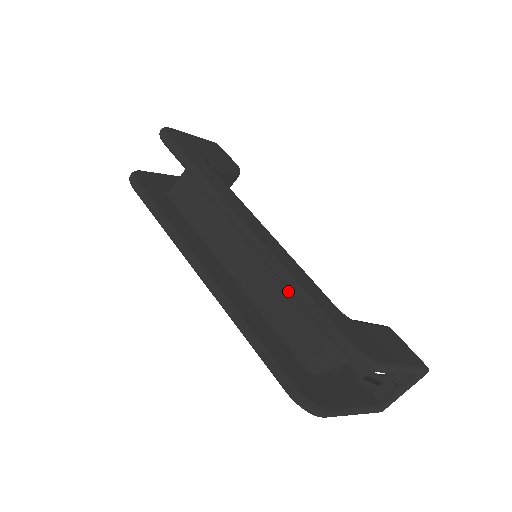
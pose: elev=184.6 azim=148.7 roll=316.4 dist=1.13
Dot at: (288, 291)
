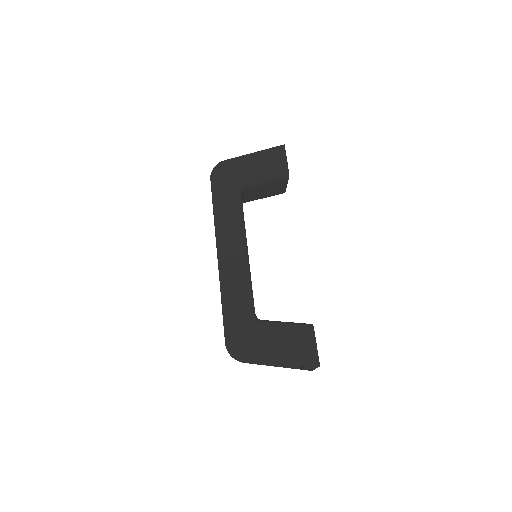
Dot at: occluded
